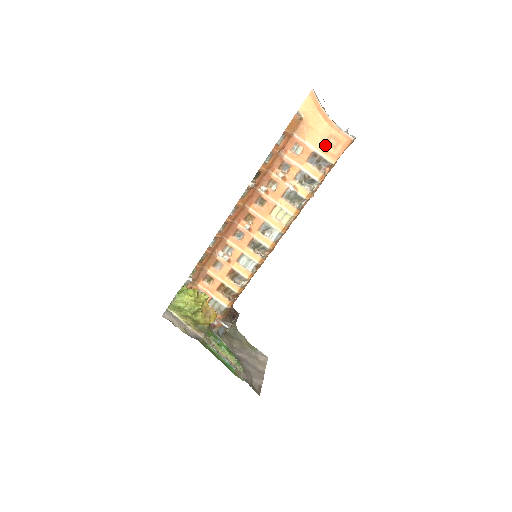
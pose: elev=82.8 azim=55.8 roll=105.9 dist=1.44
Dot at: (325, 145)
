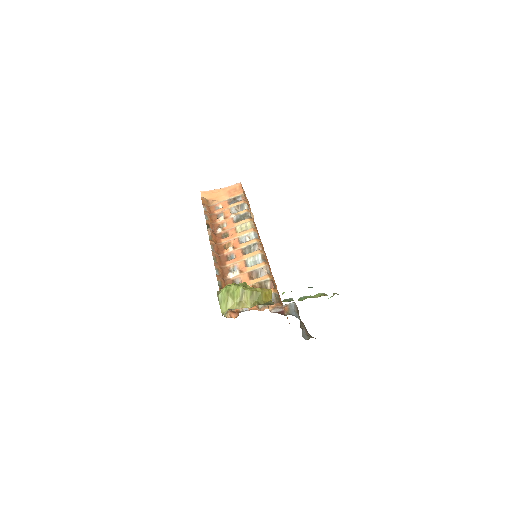
Dot at: (230, 194)
